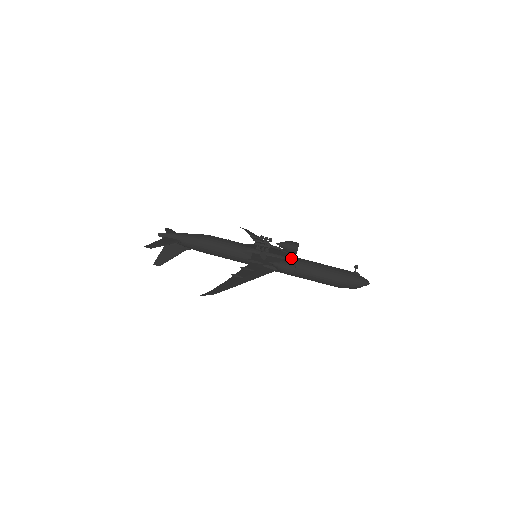
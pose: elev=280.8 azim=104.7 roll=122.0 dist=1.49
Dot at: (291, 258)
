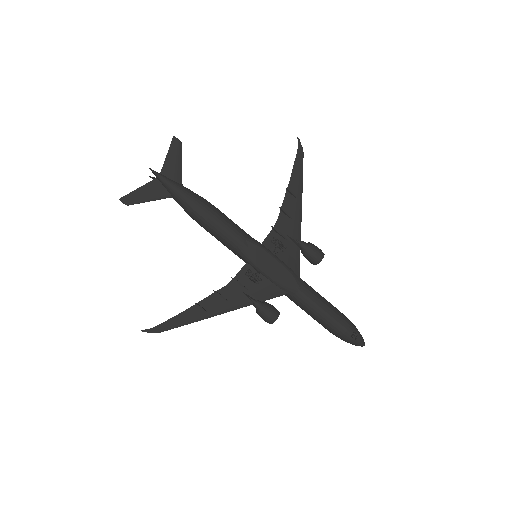
Dot at: (289, 289)
